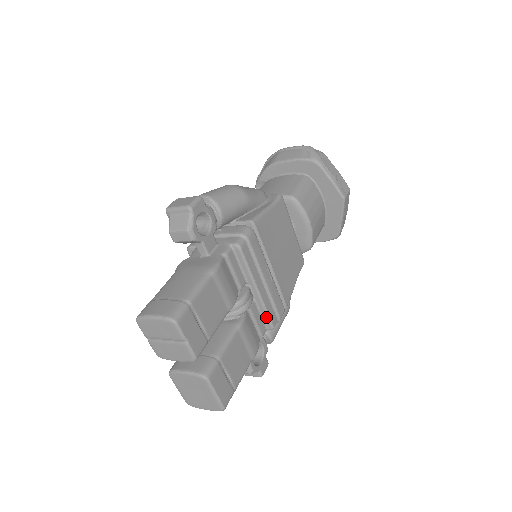
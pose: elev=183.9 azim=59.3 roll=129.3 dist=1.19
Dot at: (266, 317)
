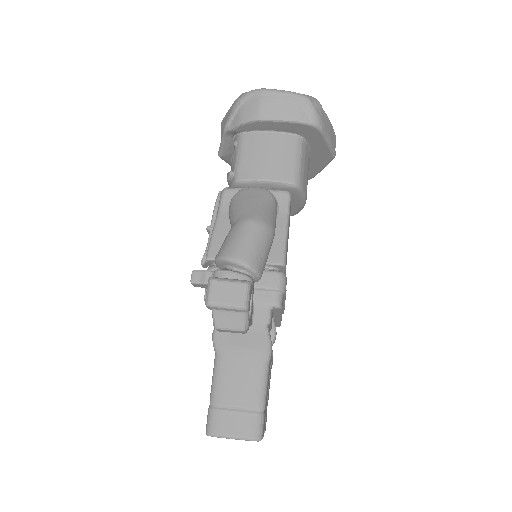
Dot at: (278, 325)
